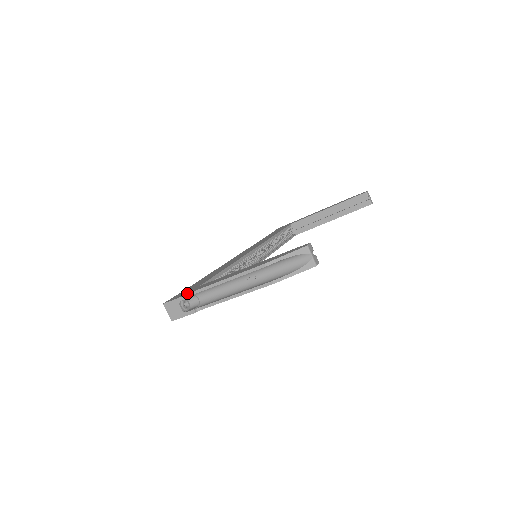
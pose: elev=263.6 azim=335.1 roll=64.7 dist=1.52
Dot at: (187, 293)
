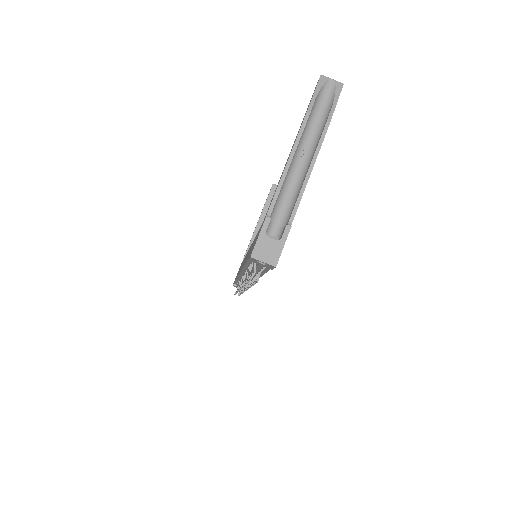
Dot at: occluded
